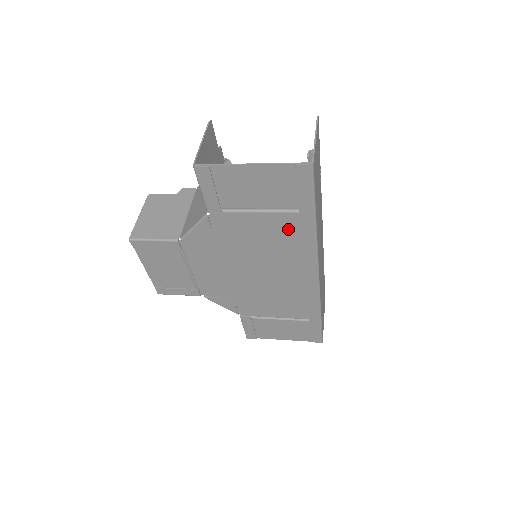
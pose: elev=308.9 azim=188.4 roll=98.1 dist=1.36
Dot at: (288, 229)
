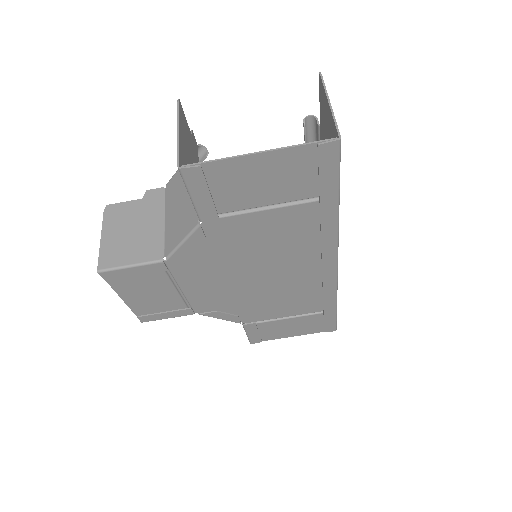
Dot at: (303, 222)
